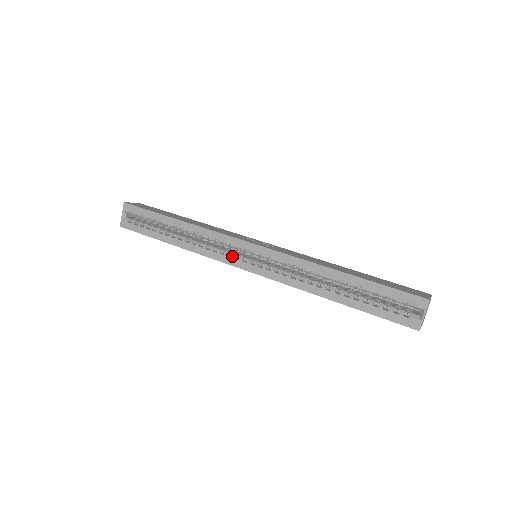
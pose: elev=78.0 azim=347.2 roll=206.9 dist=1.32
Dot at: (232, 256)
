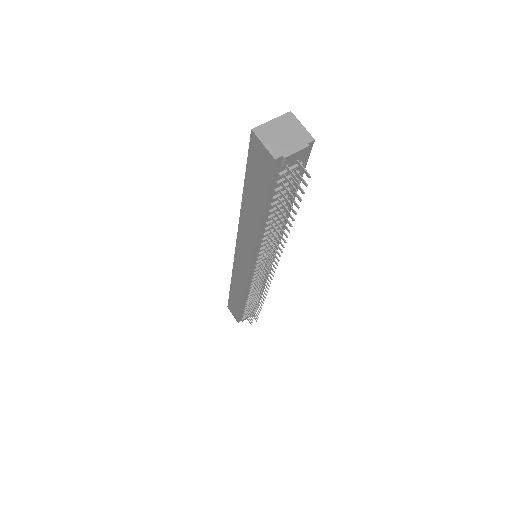
Dot at: occluded
